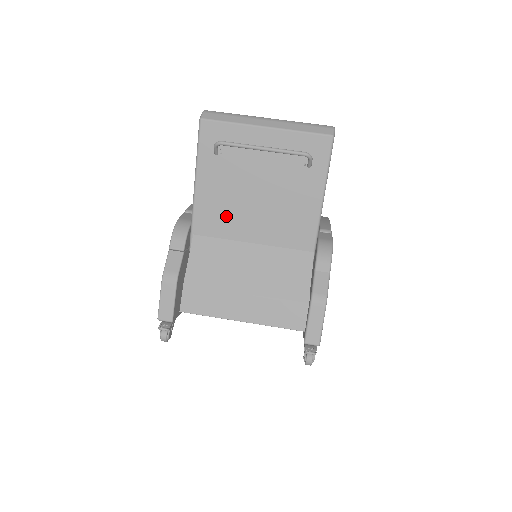
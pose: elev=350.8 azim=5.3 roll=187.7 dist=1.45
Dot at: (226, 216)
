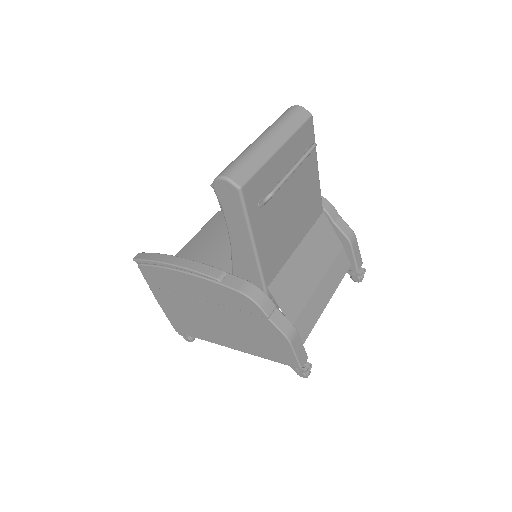
Dot at: (280, 248)
